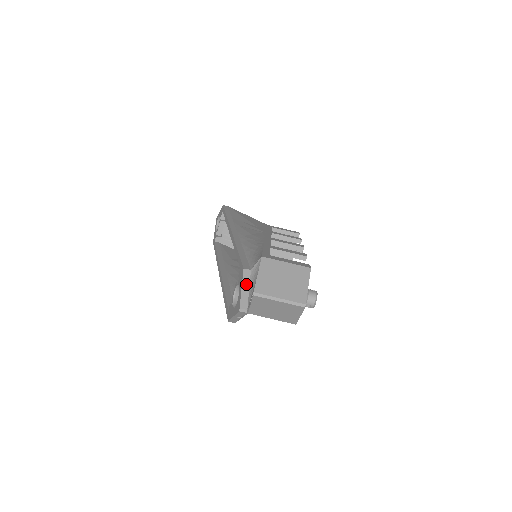
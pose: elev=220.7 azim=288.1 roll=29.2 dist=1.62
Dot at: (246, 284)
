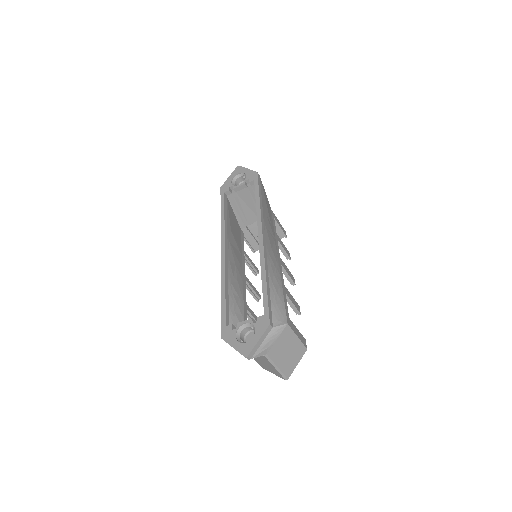
Dot at: (263, 338)
